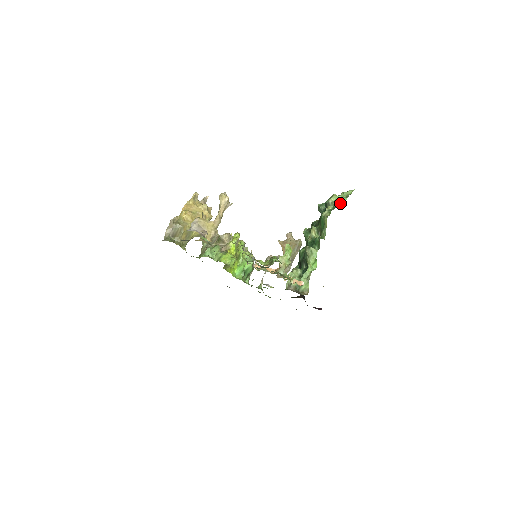
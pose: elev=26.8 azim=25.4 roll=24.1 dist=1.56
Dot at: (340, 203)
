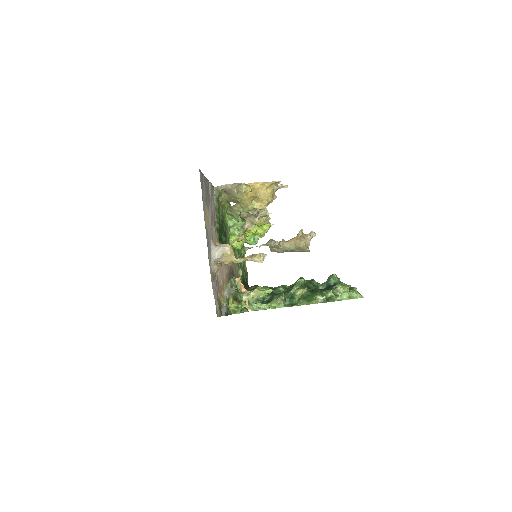
Dot at: (341, 296)
